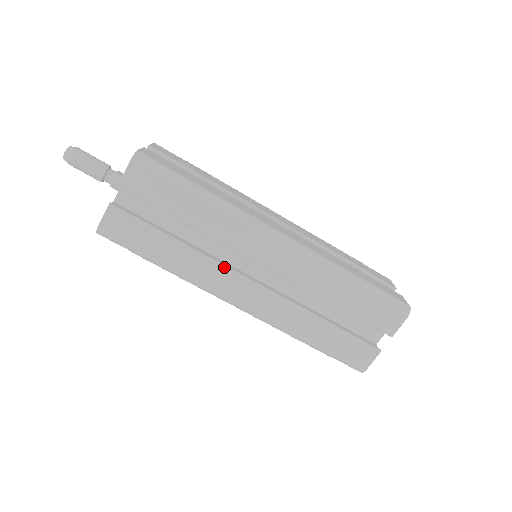
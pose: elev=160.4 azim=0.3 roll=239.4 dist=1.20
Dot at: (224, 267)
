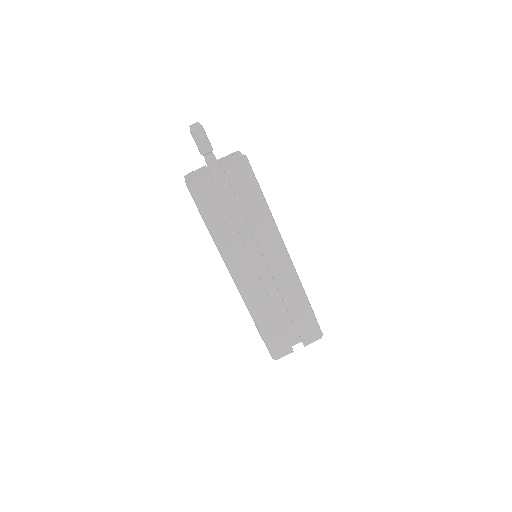
Dot at: (247, 253)
